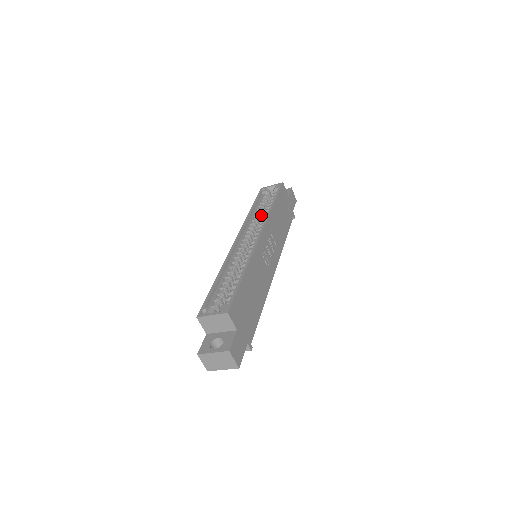
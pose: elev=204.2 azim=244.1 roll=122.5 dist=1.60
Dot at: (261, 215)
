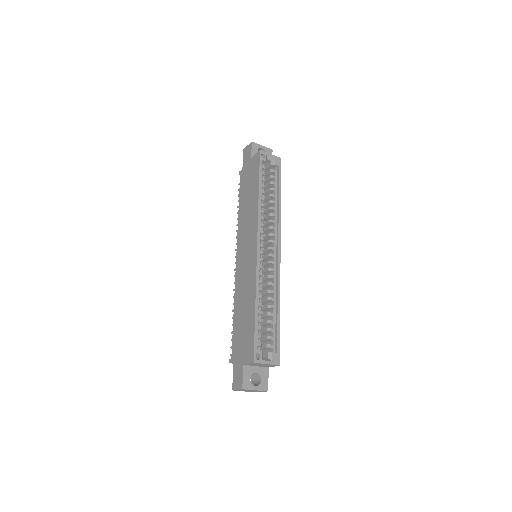
Dot at: occluded
